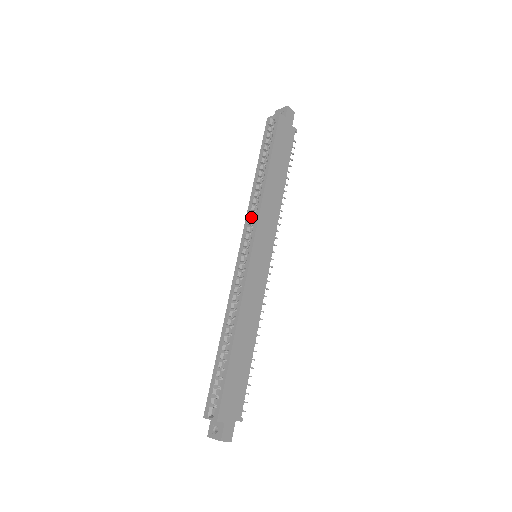
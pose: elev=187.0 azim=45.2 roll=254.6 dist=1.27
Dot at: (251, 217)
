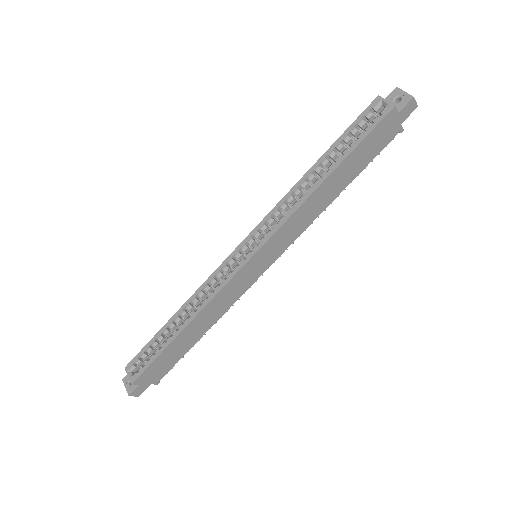
Dot at: (275, 215)
